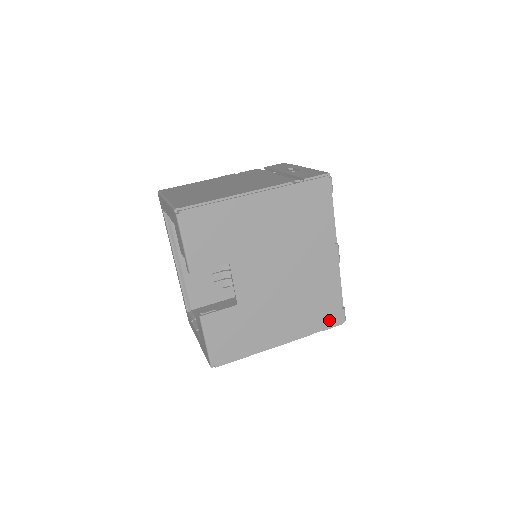
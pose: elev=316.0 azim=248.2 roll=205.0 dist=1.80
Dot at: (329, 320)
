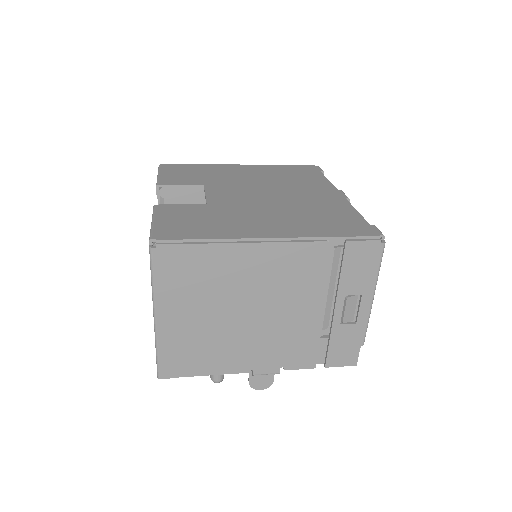
Dot at: (352, 231)
